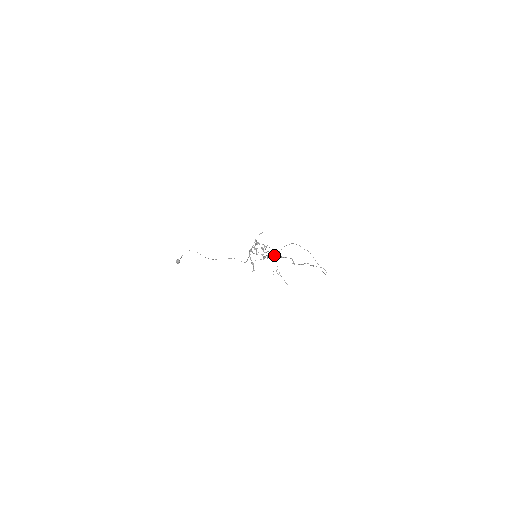
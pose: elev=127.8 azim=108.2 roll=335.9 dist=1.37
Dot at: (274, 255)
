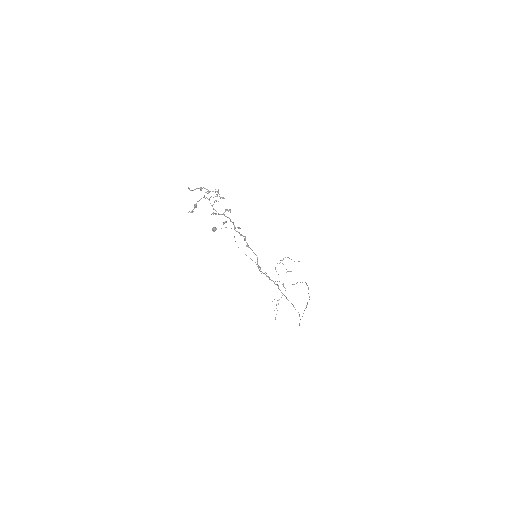
Dot at: (236, 231)
